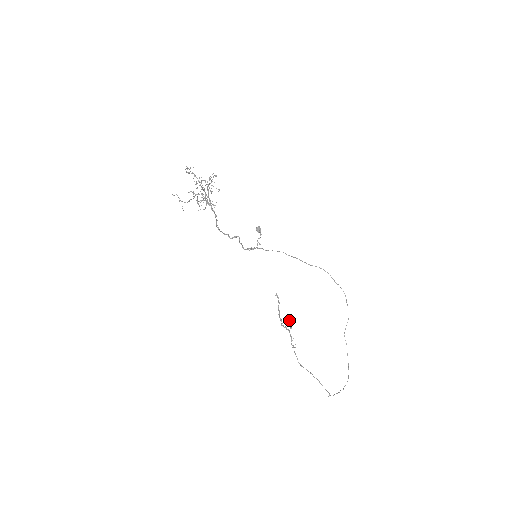
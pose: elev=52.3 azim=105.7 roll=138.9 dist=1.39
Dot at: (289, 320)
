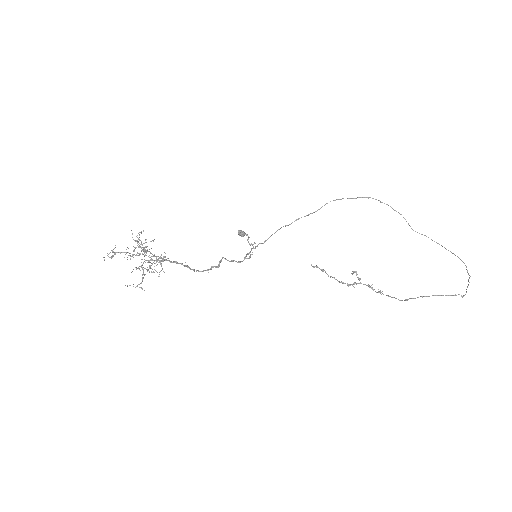
Dot at: occluded
